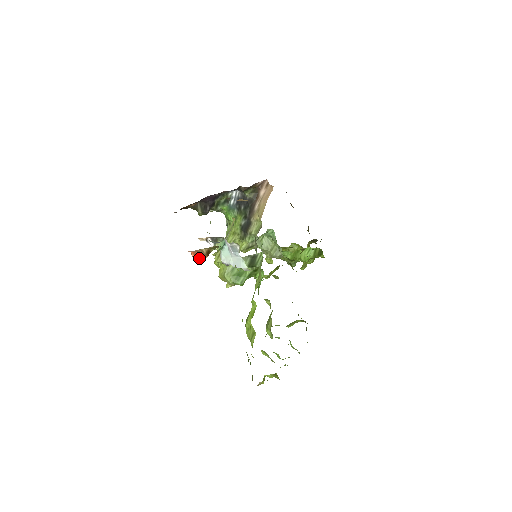
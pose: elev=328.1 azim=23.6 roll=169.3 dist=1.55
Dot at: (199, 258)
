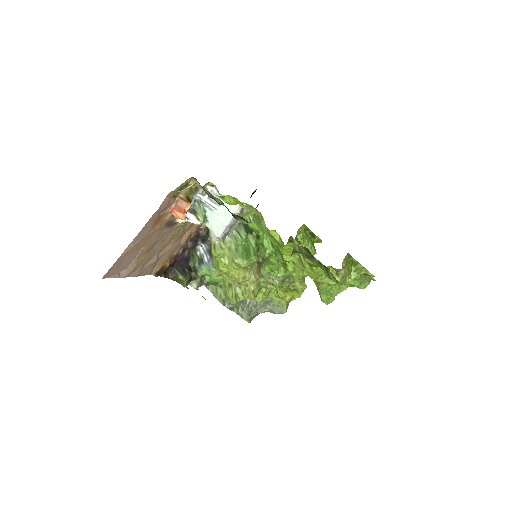
Dot at: (184, 210)
